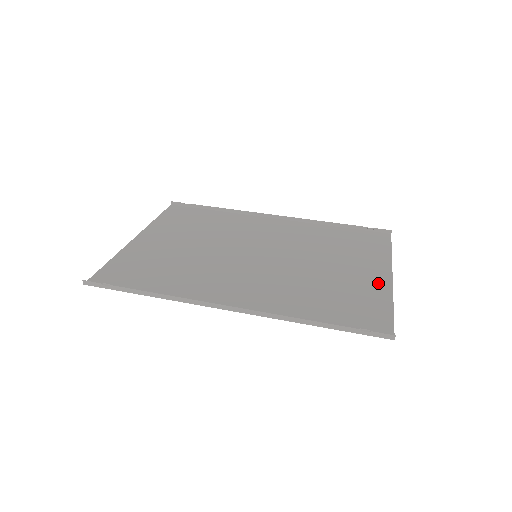
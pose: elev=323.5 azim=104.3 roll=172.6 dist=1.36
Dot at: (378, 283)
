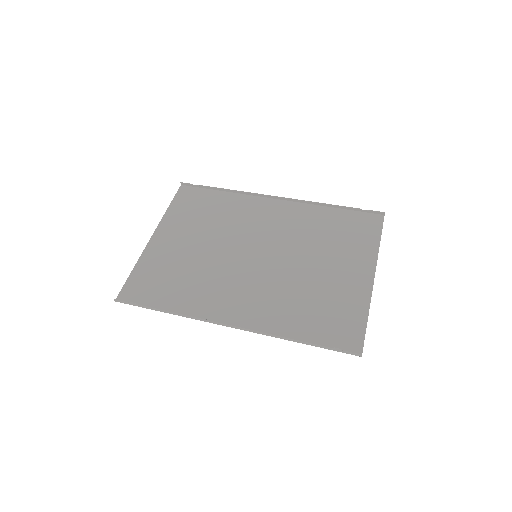
Dot at: (360, 287)
